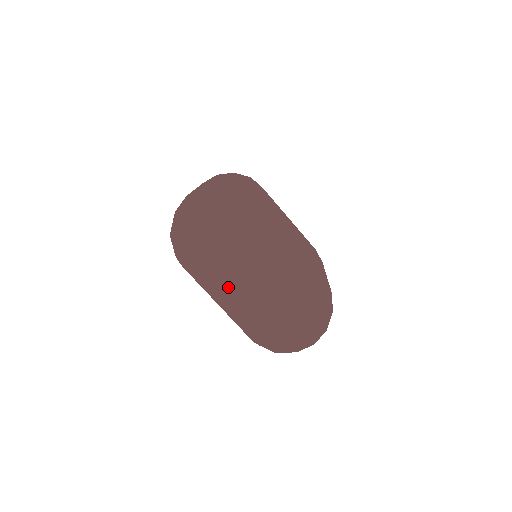
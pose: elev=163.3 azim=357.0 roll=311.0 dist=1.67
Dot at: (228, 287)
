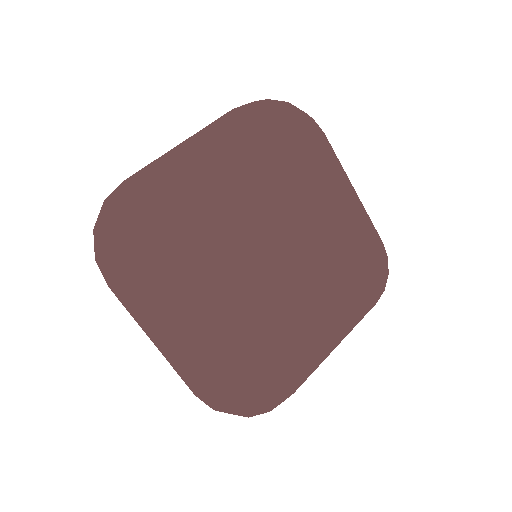
Dot at: occluded
